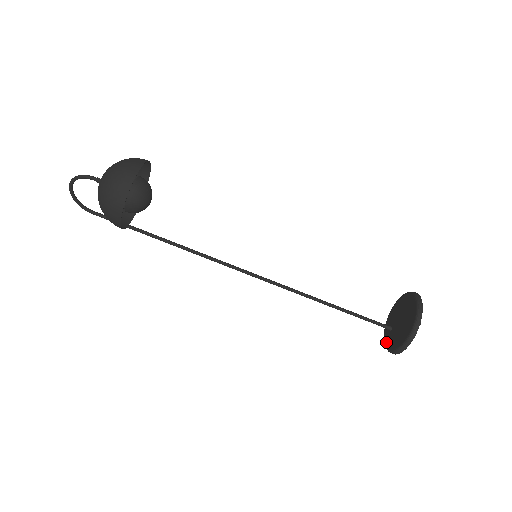
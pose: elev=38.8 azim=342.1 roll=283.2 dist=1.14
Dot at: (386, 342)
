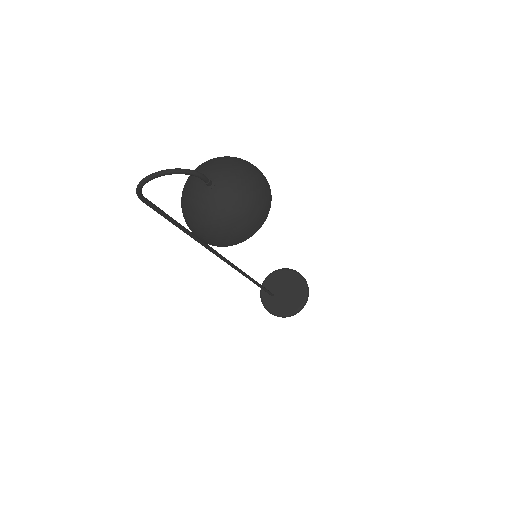
Dot at: (268, 305)
